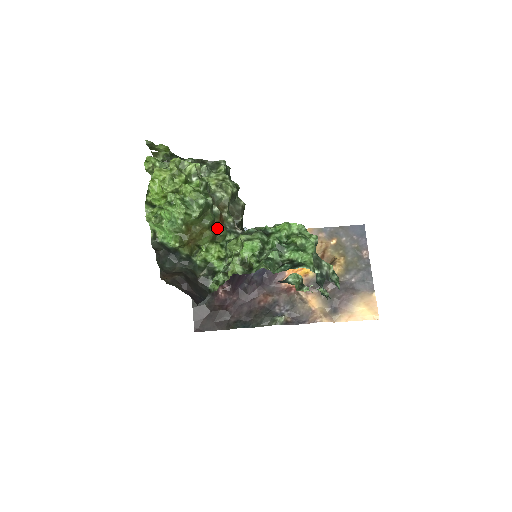
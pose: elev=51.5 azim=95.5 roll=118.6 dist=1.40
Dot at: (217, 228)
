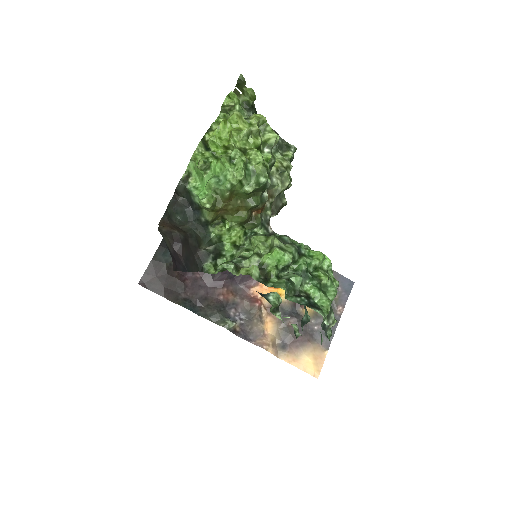
Dot at: (254, 213)
